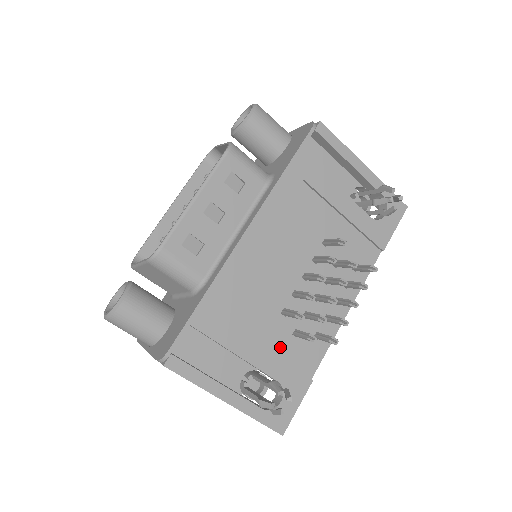
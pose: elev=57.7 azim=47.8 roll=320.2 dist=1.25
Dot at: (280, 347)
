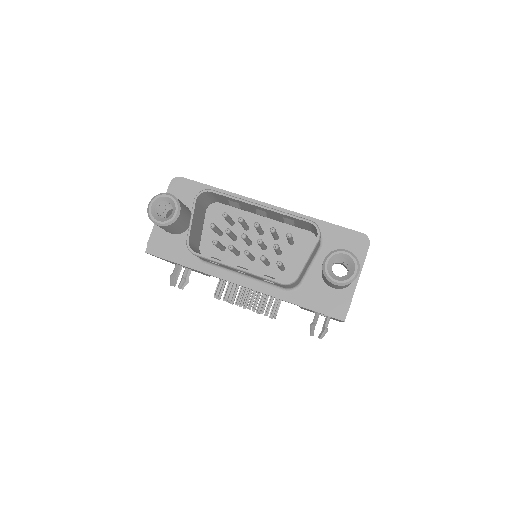
Dot at: occluded
